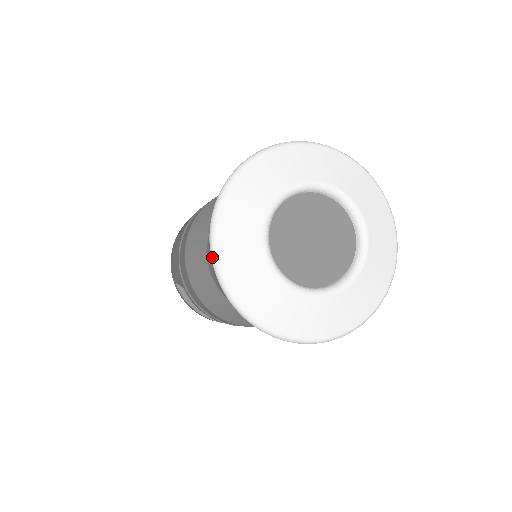
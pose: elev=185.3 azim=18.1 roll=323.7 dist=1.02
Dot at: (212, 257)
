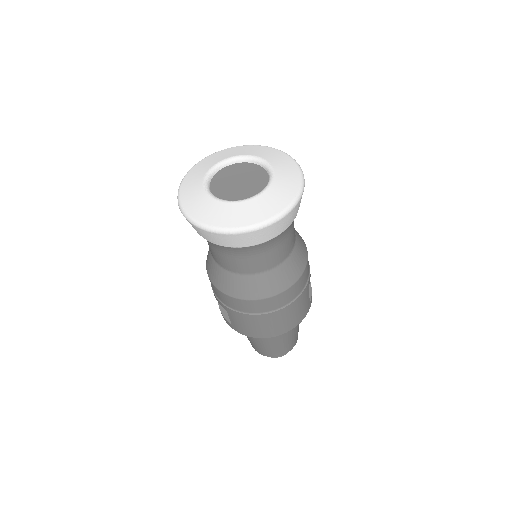
Dot at: (188, 172)
